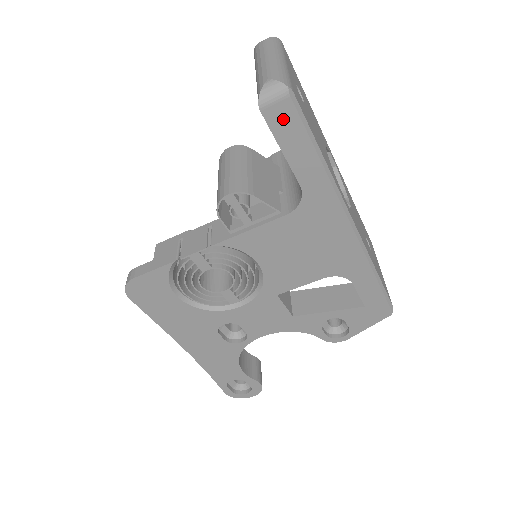
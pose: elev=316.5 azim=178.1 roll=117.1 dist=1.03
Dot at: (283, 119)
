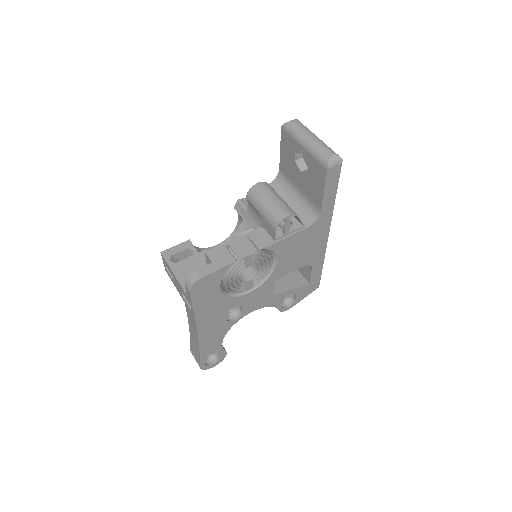
Dot at: (333, 175)
